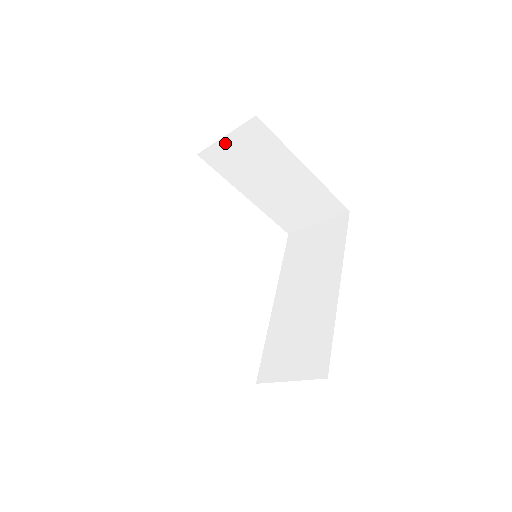
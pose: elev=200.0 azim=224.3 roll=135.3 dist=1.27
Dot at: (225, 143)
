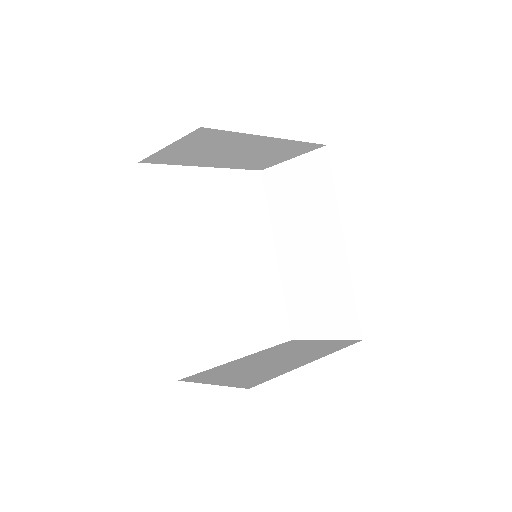
Dot at: (169, 149)
